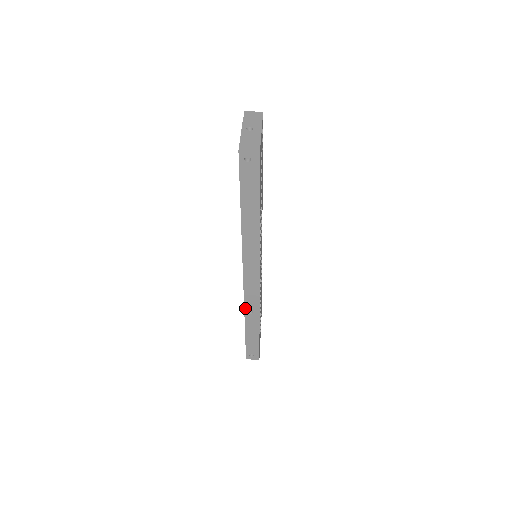
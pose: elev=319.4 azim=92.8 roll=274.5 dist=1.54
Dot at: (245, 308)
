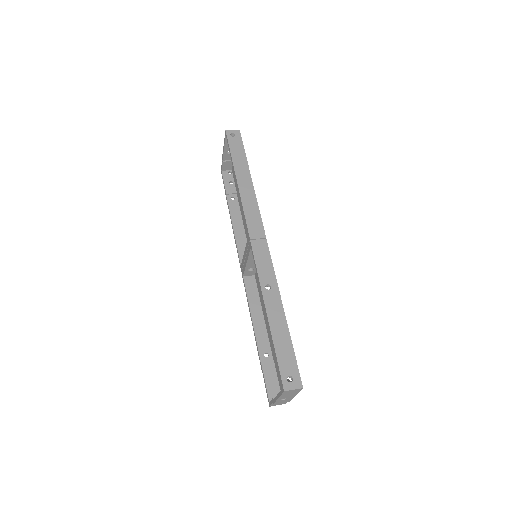
Dot at: (260, 282)
